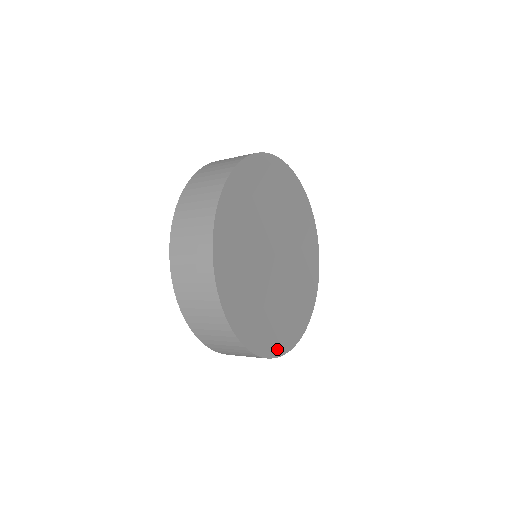
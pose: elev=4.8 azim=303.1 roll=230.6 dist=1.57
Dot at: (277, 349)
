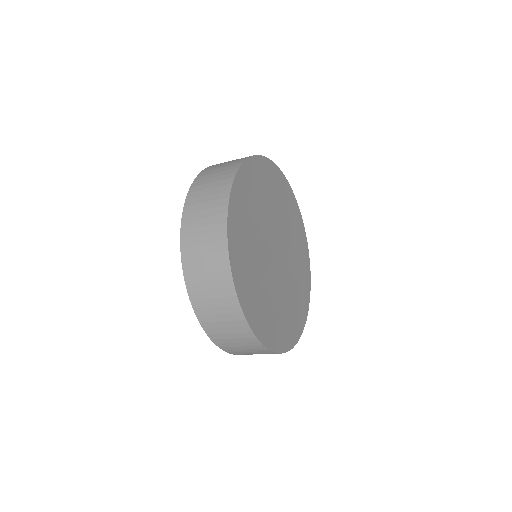
Dot at: (296, 334)
